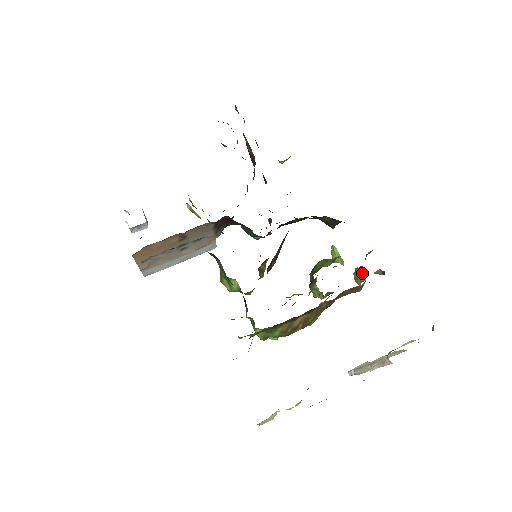
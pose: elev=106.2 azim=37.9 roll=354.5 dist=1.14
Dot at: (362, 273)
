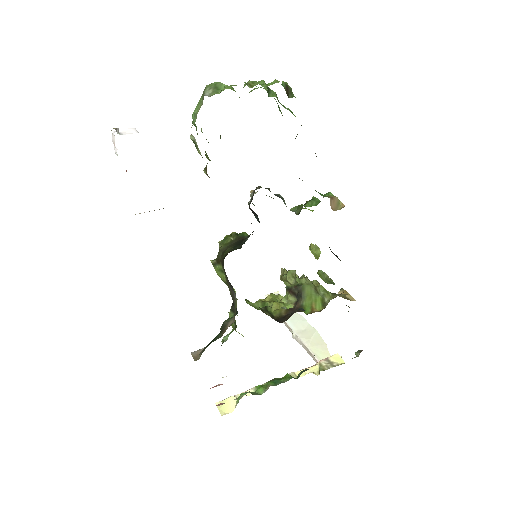
Dot at: (329, 282)
